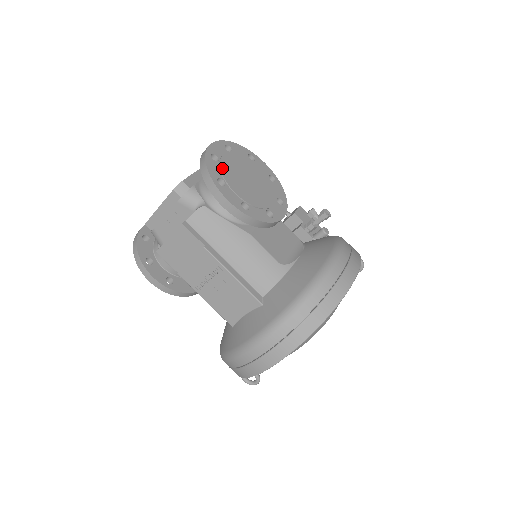
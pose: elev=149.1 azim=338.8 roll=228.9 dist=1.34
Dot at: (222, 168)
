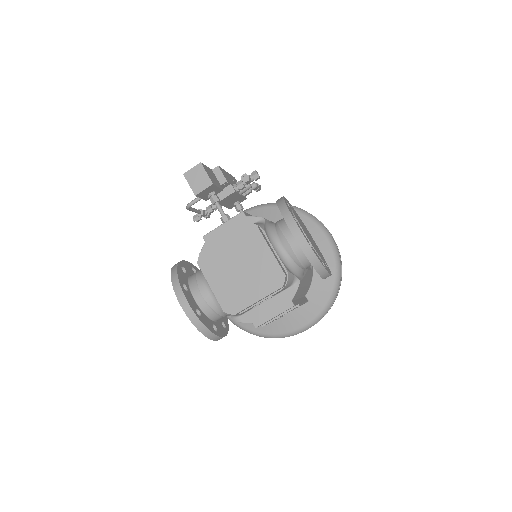
Dot at: occluded
